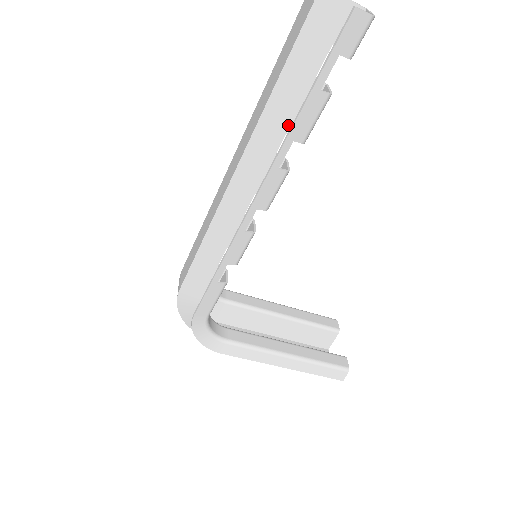
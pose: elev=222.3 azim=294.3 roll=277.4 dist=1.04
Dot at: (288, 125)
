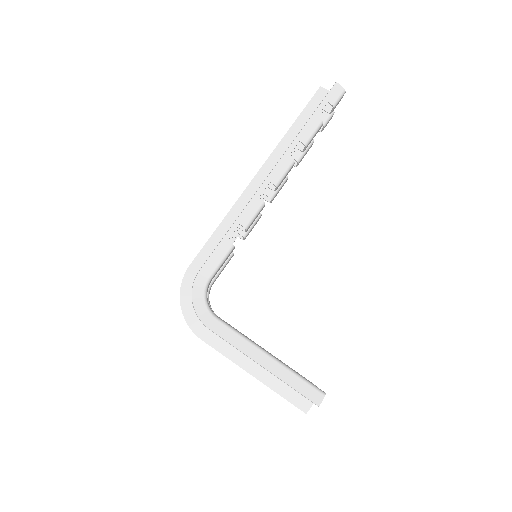
Dot at: (296, 147)
